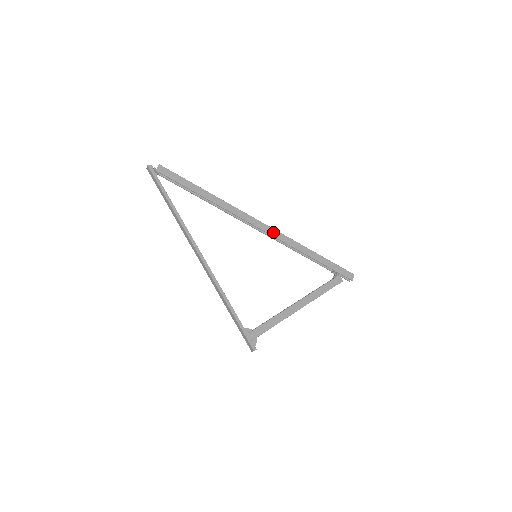
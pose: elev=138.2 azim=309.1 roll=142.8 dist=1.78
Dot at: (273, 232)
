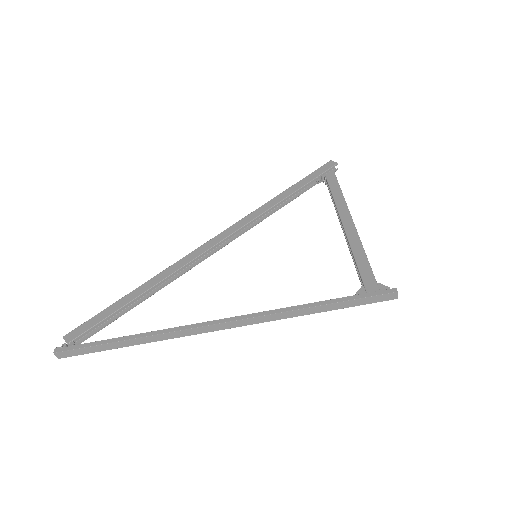
Dot at: (234, 228)
